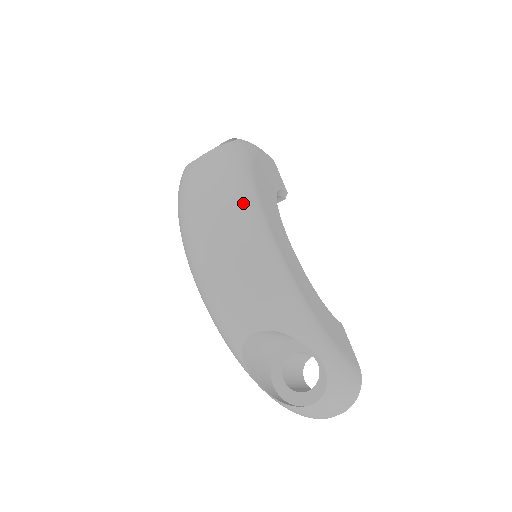
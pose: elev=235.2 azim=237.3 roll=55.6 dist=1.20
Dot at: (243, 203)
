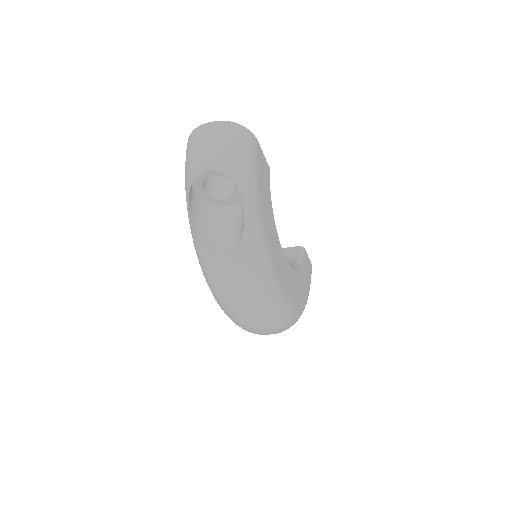
Dot at: (274, 303)
